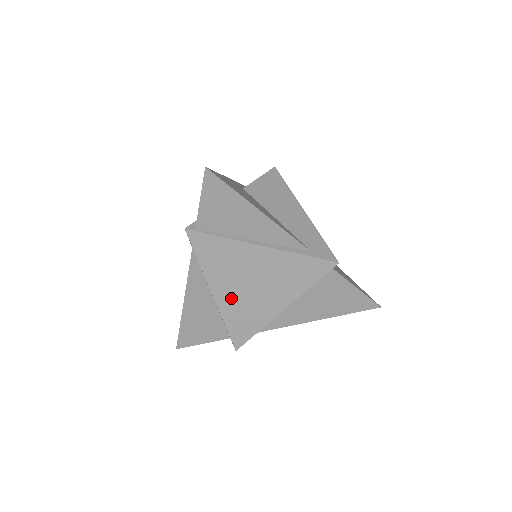
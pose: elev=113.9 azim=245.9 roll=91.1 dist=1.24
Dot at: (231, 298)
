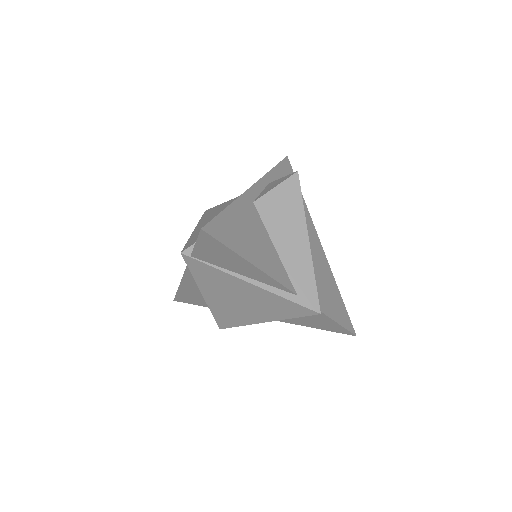
Dot at: (219, 303)
